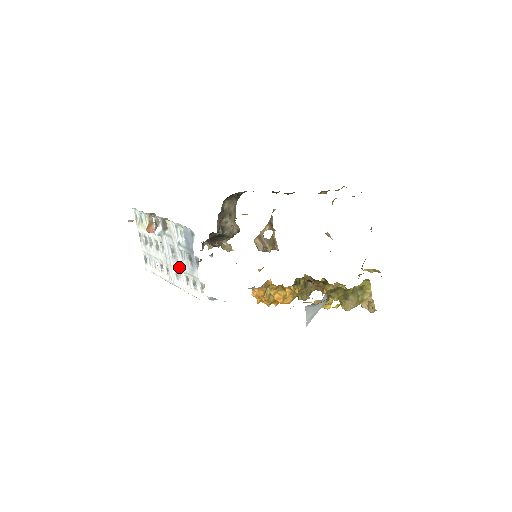
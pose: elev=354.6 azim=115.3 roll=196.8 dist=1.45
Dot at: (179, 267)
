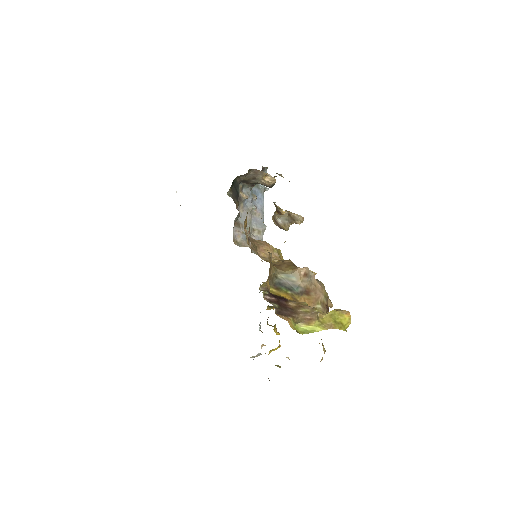
Dot at: occluded
